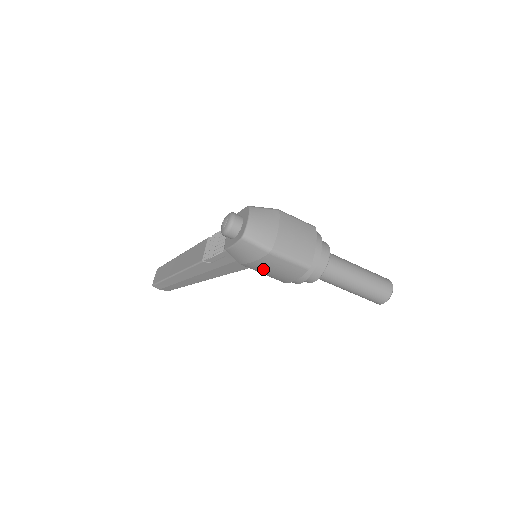
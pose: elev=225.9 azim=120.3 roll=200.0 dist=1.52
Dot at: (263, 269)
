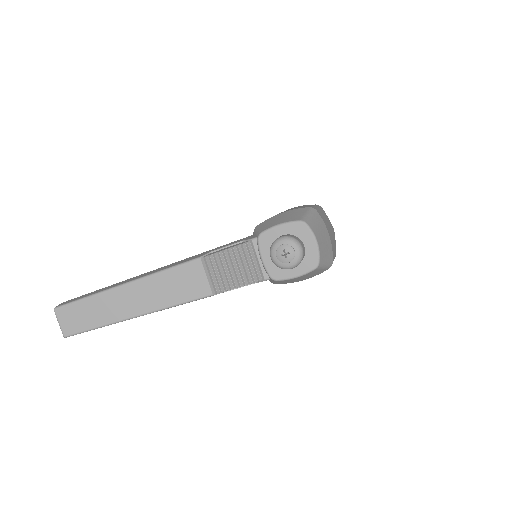
Dot at: occluded
